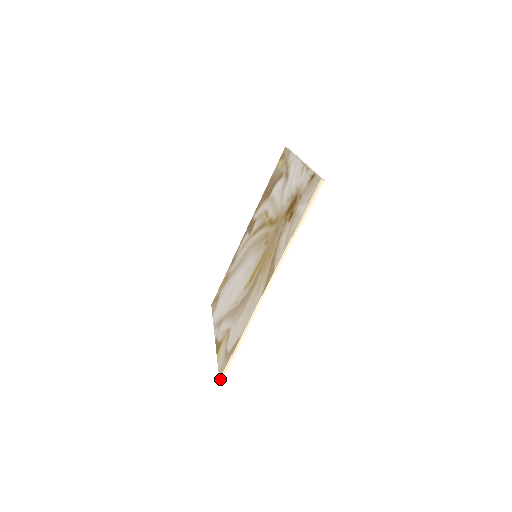
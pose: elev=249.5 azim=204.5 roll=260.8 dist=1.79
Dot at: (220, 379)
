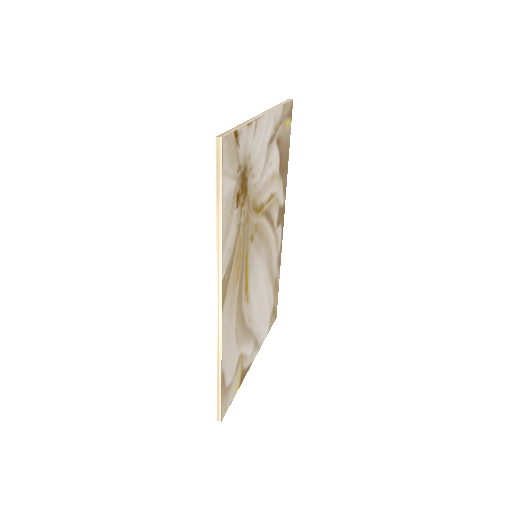
Dot at: (218, 420)
